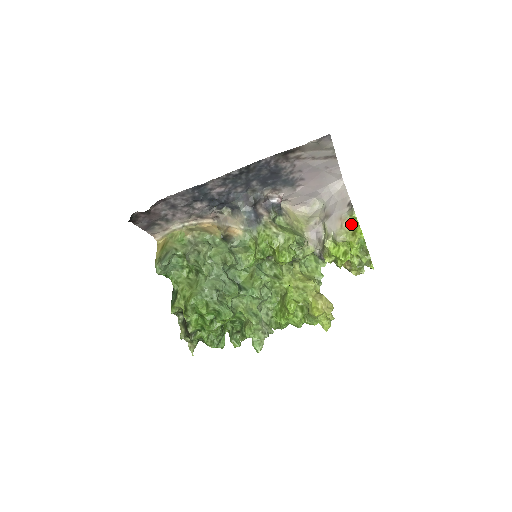
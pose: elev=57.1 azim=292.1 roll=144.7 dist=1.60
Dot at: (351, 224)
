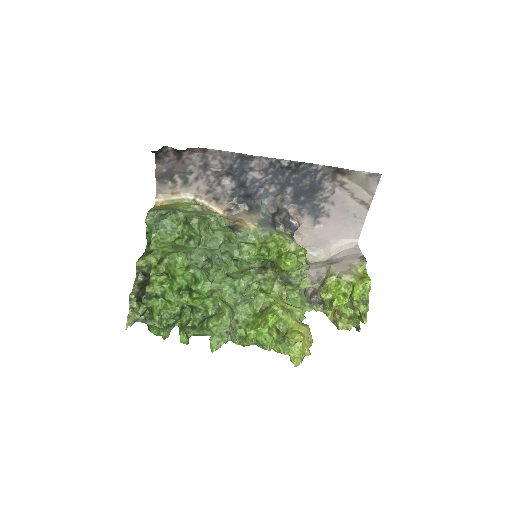
Dot at: (359, 273)
